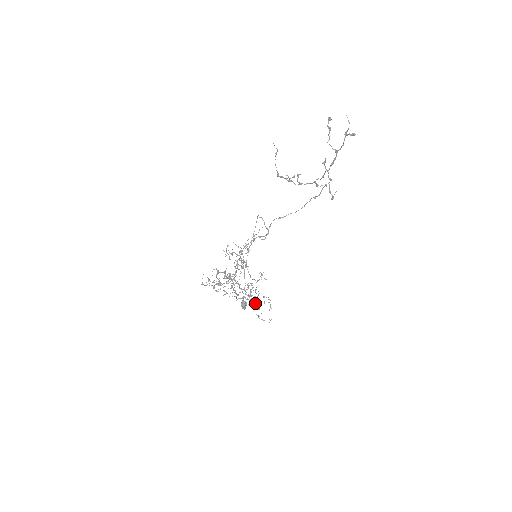
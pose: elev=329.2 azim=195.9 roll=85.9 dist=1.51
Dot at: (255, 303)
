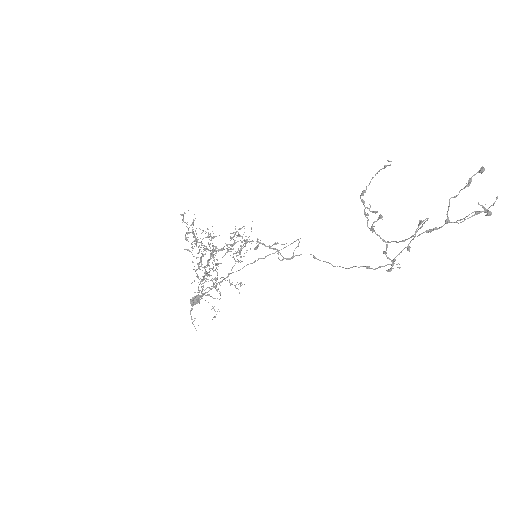
Dot at: occluded
